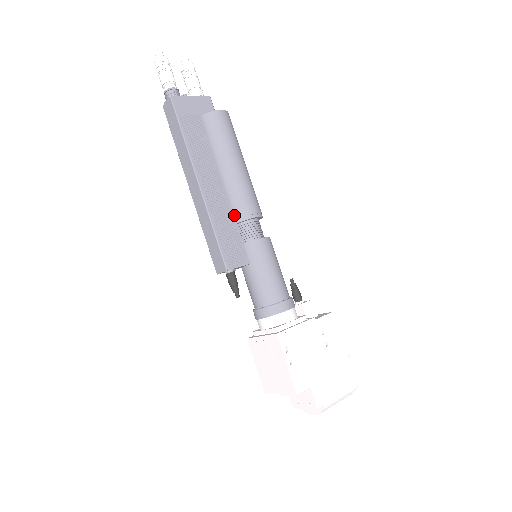
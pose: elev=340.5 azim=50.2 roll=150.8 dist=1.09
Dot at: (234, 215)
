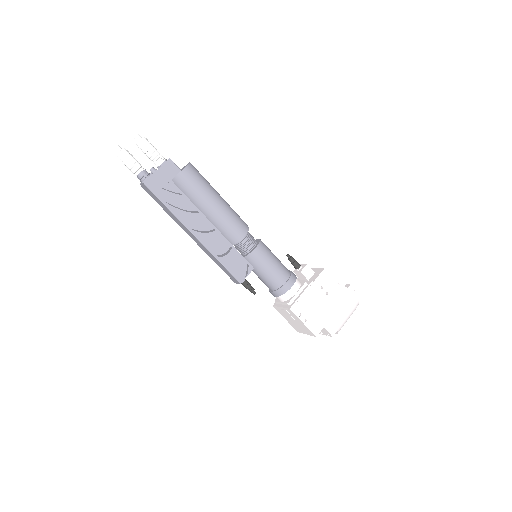
Dot at: (229, 241)
